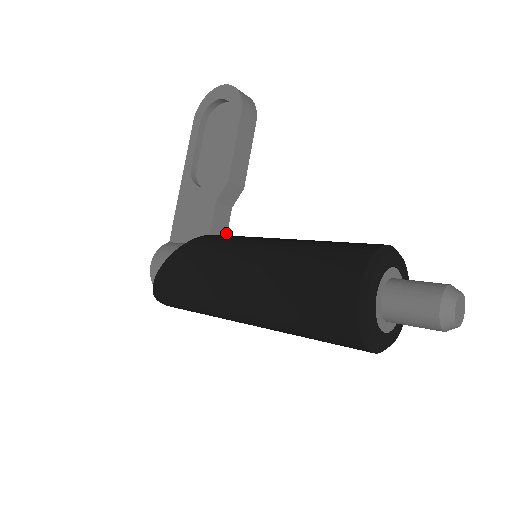
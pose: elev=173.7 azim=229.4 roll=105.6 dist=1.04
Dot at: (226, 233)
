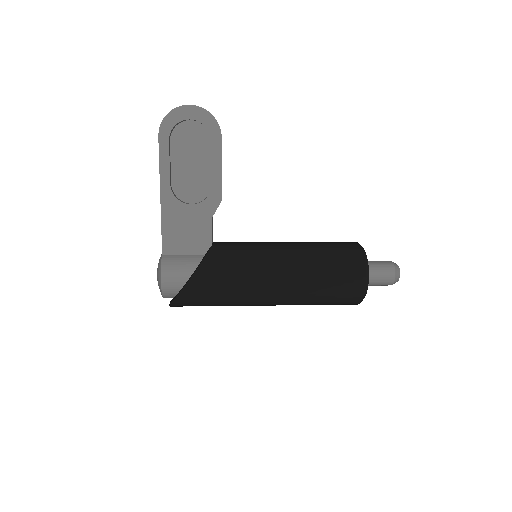
Dot at: (212, 237)
